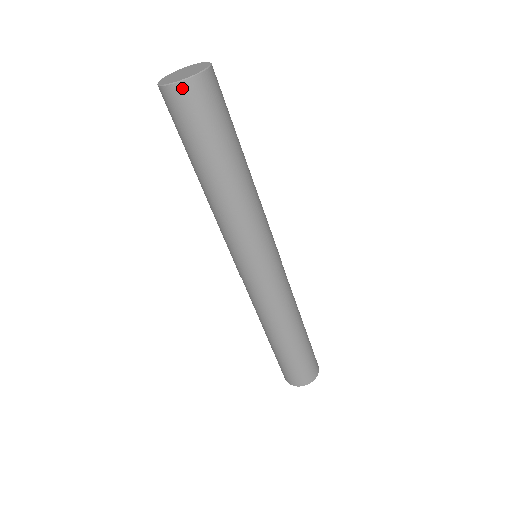
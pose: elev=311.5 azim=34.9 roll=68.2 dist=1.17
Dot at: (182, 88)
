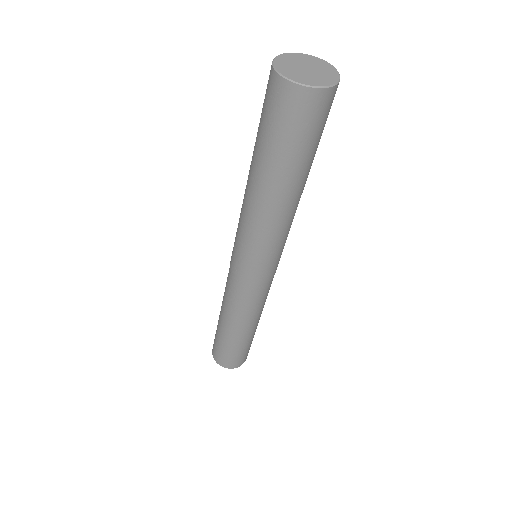
Dot at: (312, 95)
